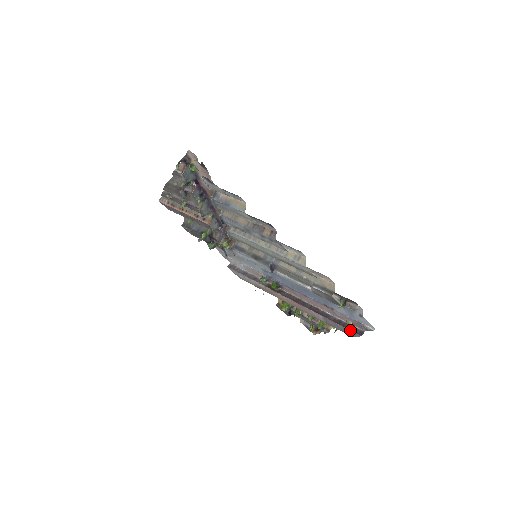
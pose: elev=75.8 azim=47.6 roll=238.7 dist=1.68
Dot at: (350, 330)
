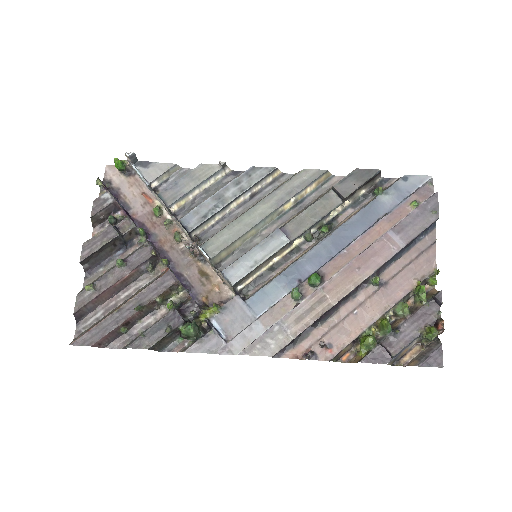
Dot at: (424, 201)
